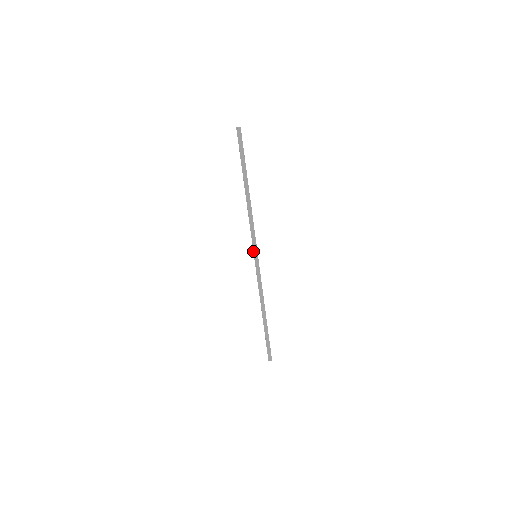
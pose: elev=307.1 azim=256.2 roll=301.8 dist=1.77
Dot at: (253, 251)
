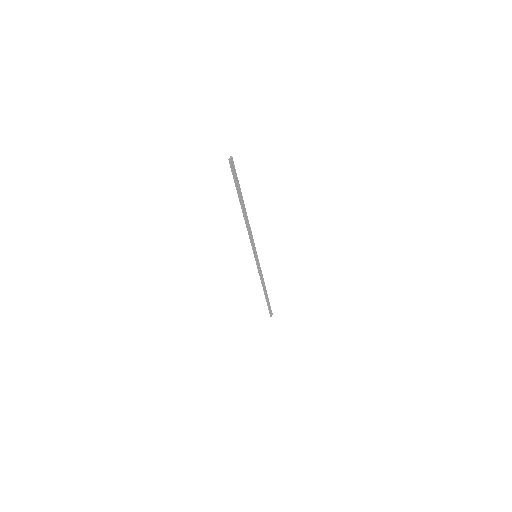
Dot at: (254, 254)
